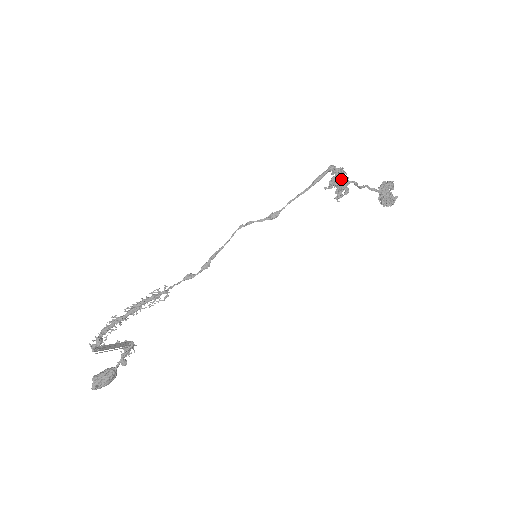
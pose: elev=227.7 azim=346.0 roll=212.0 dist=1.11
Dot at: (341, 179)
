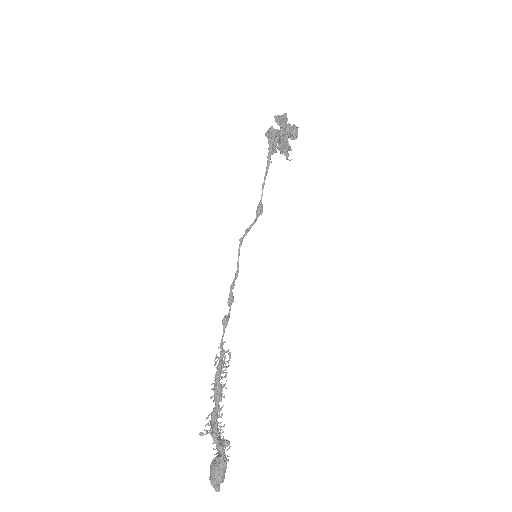
Dot at: occluded
